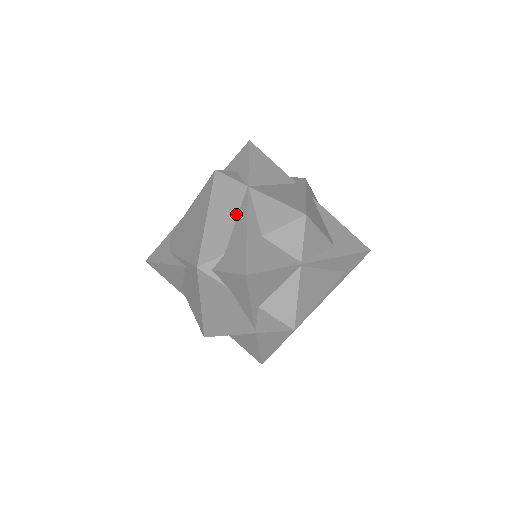
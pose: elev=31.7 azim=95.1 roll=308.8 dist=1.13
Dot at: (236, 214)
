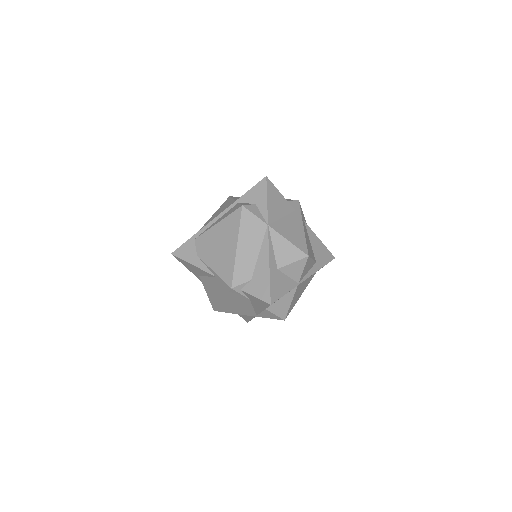
Dot at: (259, 248)
